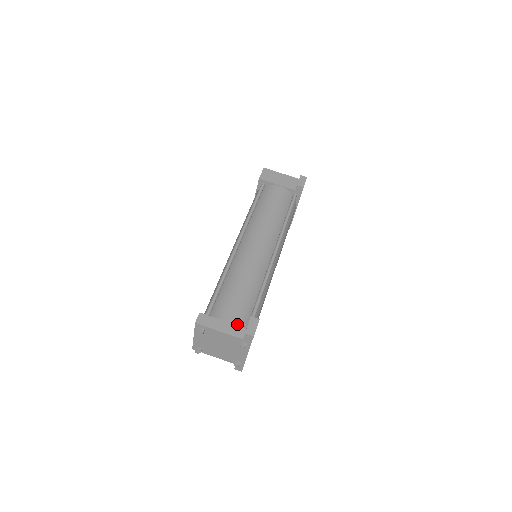
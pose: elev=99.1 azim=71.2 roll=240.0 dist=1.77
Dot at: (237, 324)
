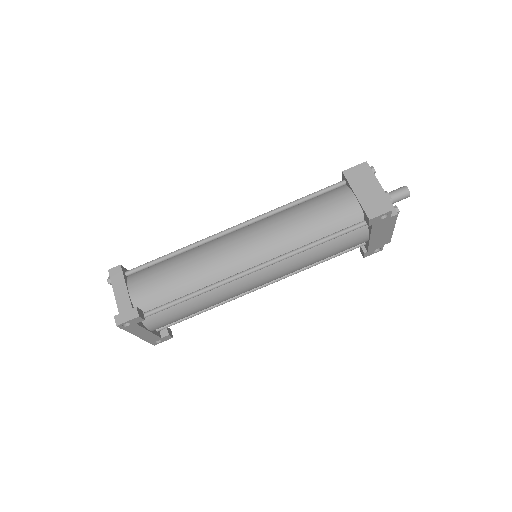
Dot at: (135, 302)
